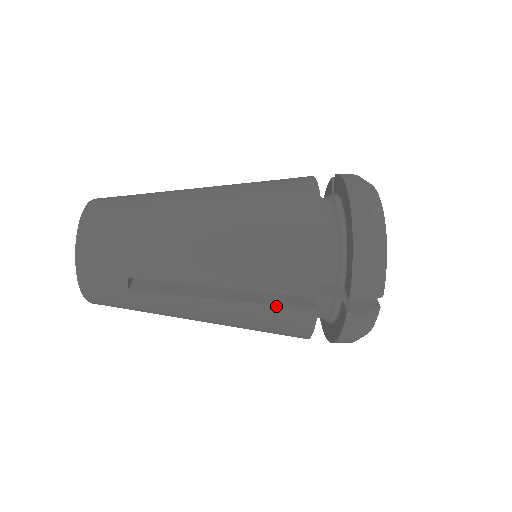
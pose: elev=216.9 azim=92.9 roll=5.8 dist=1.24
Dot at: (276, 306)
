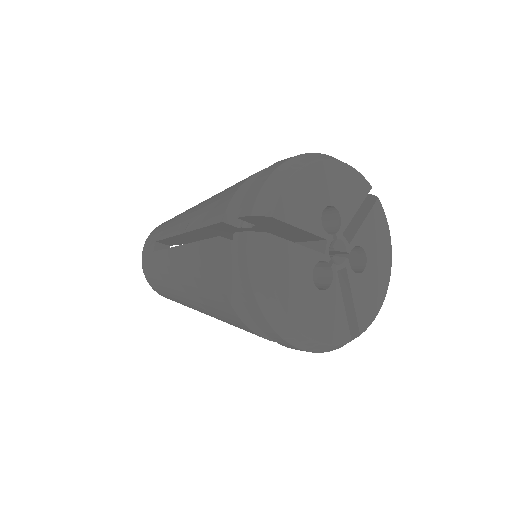
Dot at: occluded
